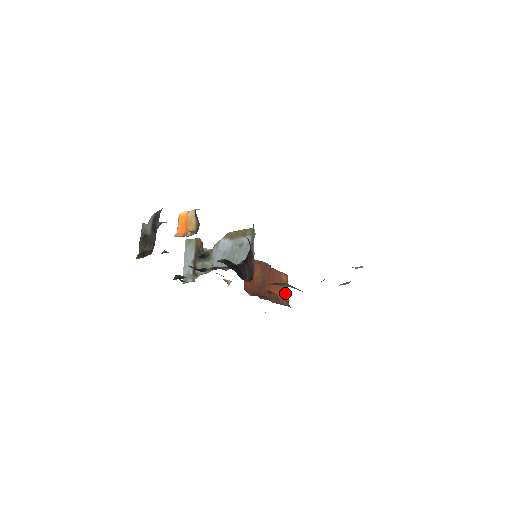
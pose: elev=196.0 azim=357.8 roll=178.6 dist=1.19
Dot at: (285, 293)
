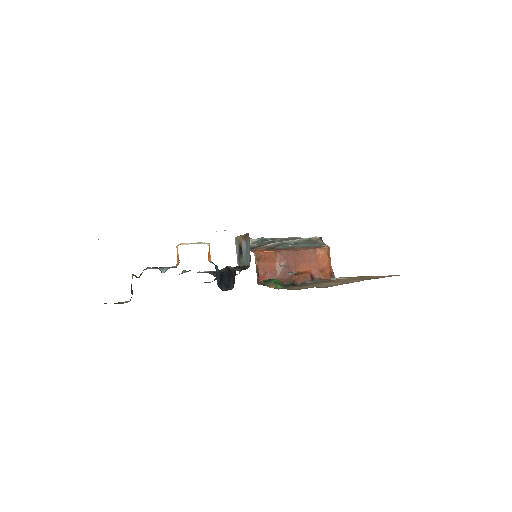
Dot at: (325, 266)
